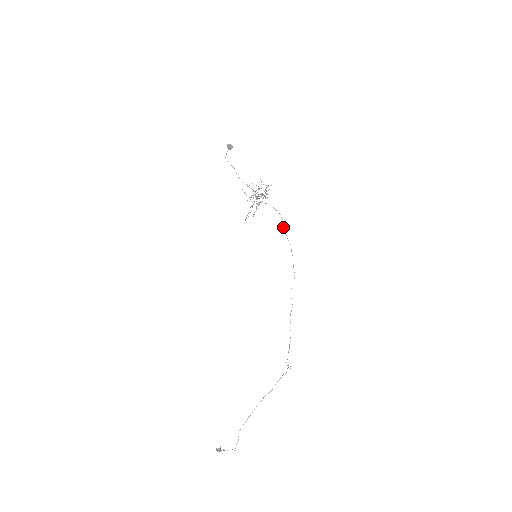
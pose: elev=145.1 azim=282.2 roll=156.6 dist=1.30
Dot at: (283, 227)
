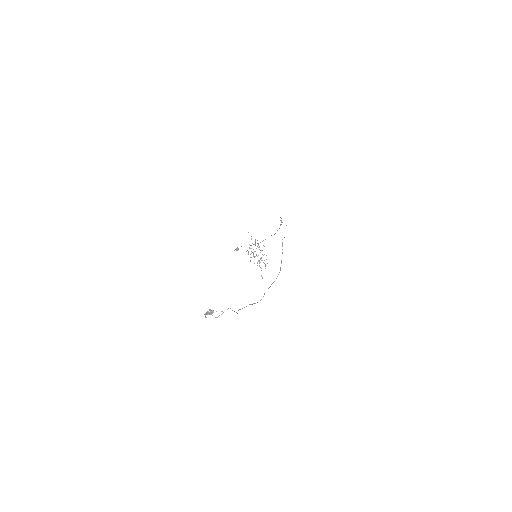
Dot at: occluded
